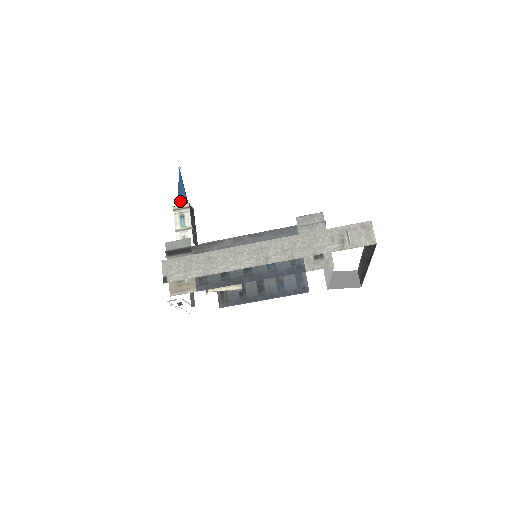
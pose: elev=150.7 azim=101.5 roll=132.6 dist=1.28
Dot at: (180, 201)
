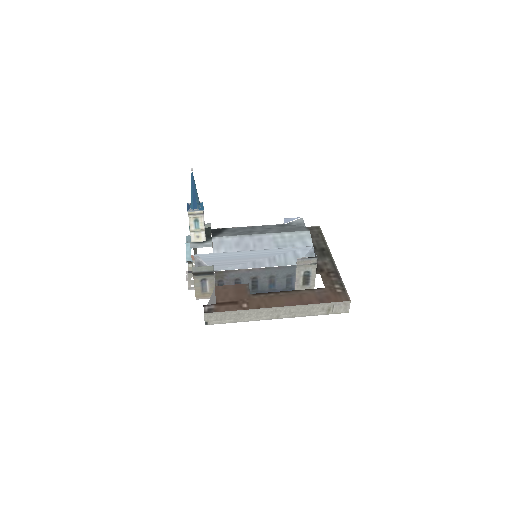
Dot at: (194, 205)
